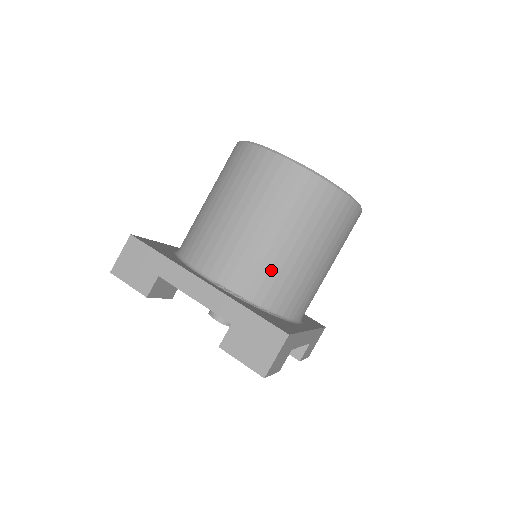
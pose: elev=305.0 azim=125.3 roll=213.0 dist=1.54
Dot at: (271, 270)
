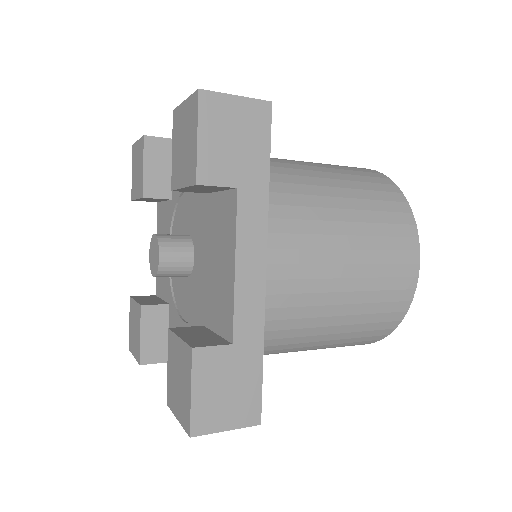
Dot at: (284, 169)
